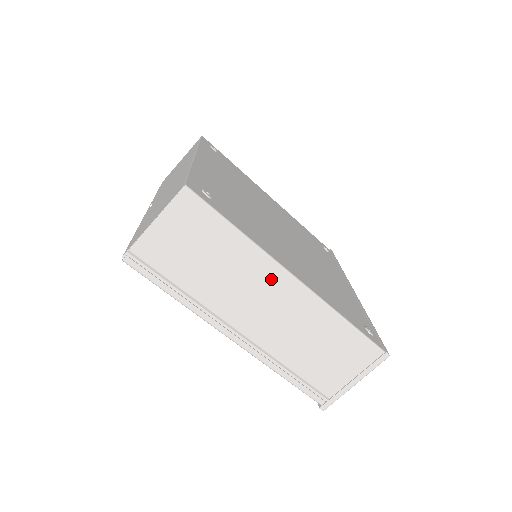
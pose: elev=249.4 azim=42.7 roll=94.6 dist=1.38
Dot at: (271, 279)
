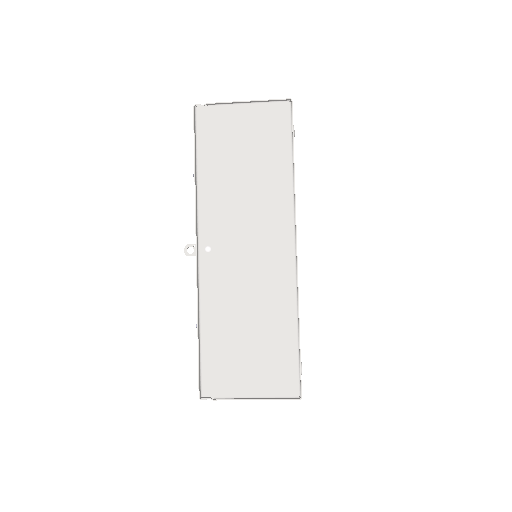
Dot at: occluded
